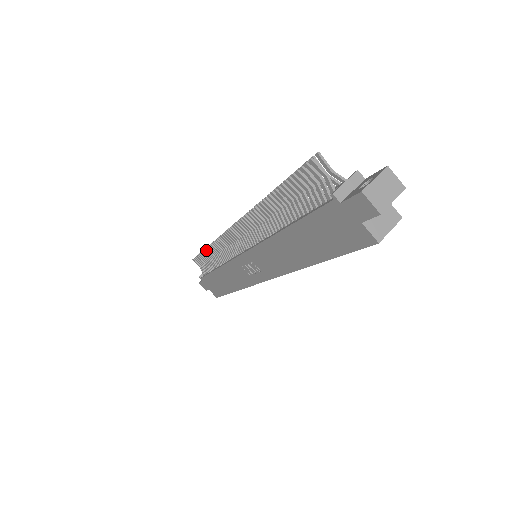
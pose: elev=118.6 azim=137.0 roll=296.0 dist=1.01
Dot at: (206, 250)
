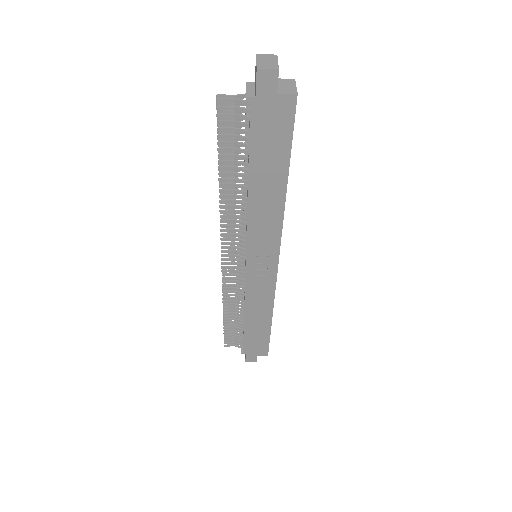
Dot at: (224, 314)
